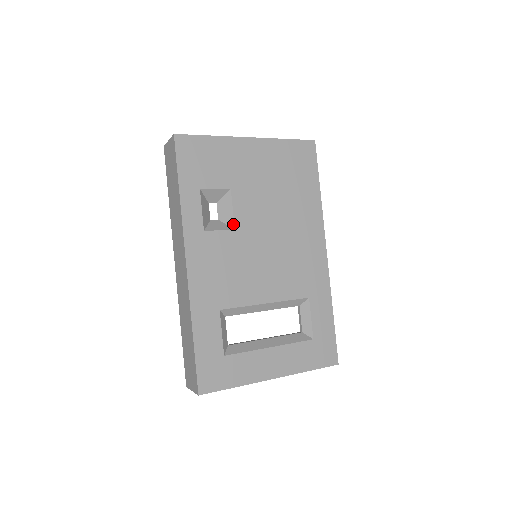
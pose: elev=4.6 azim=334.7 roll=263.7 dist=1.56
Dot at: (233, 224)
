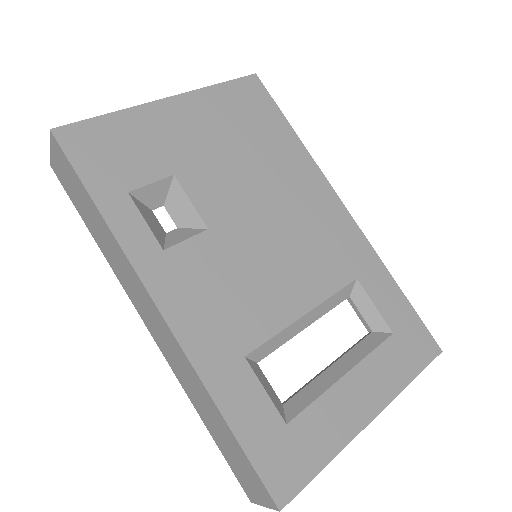
Dot at: (202, 223)
